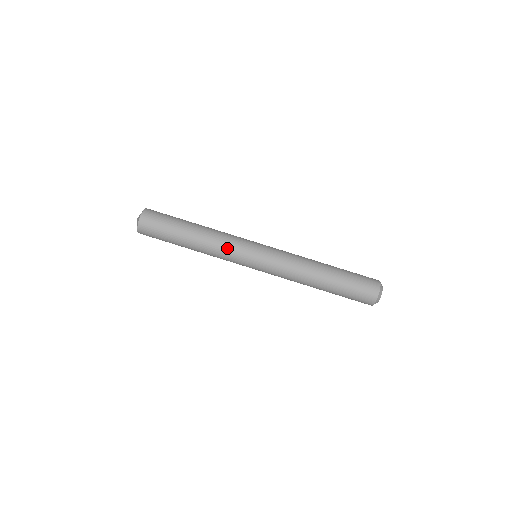
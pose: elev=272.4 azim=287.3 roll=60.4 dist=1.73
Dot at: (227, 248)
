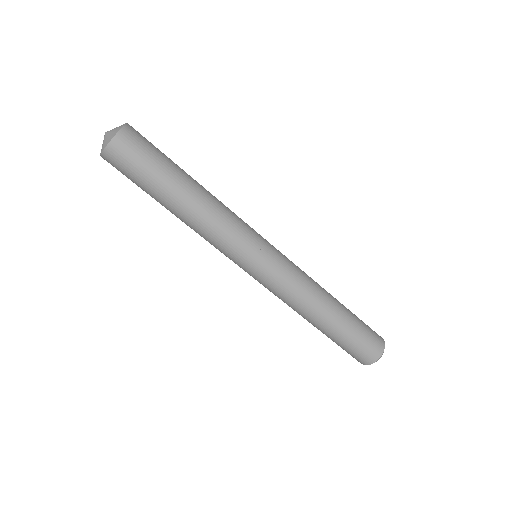
Dot at: (229, 232)
